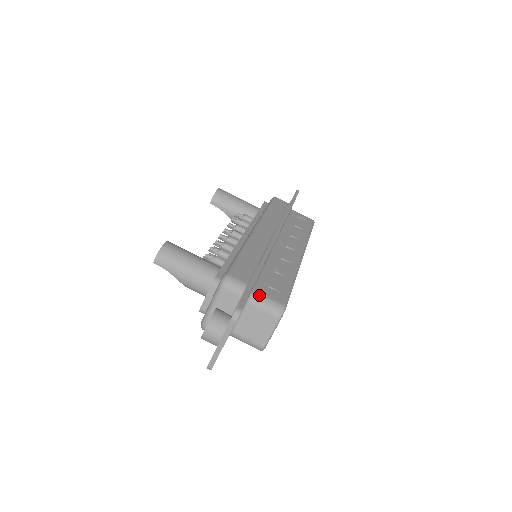
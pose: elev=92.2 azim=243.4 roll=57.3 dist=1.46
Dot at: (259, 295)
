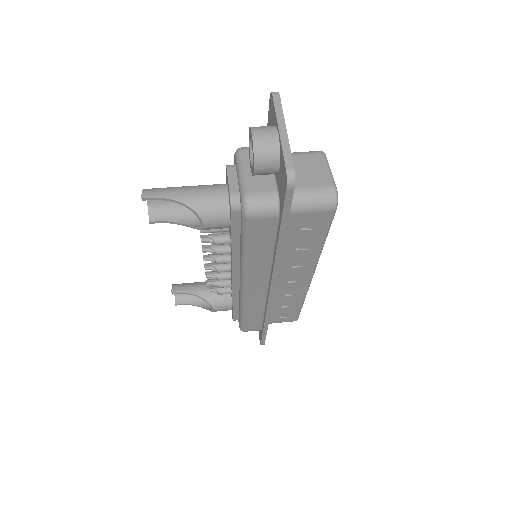
Dot at: occluded
